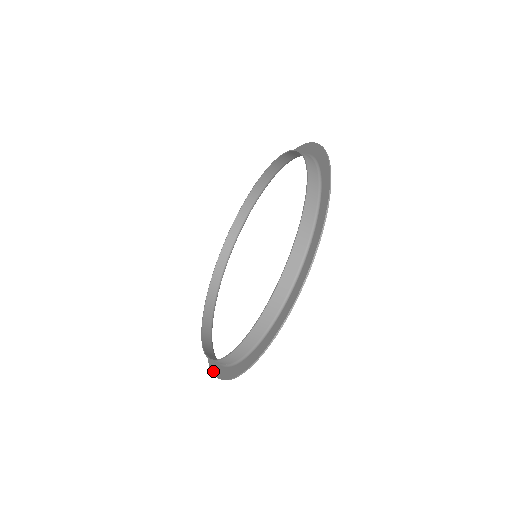
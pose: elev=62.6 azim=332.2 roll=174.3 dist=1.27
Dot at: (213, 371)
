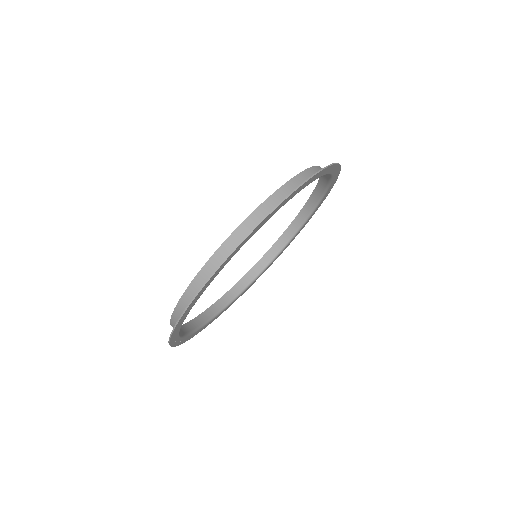
Dot at: occluded
